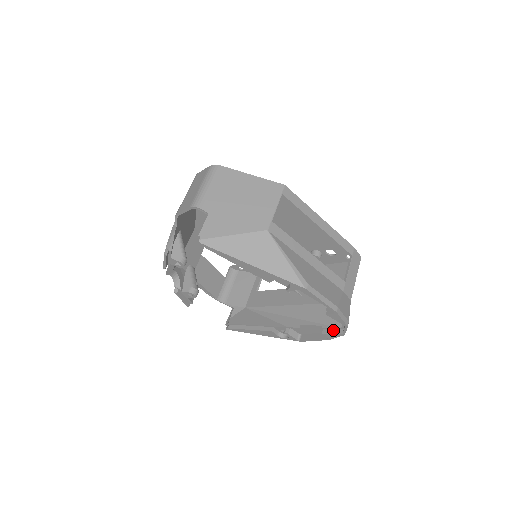
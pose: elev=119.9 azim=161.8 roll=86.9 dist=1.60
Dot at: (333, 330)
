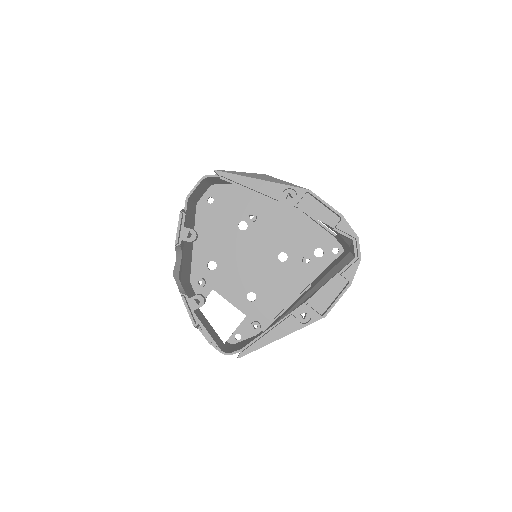
Dot at: (349, 266)
